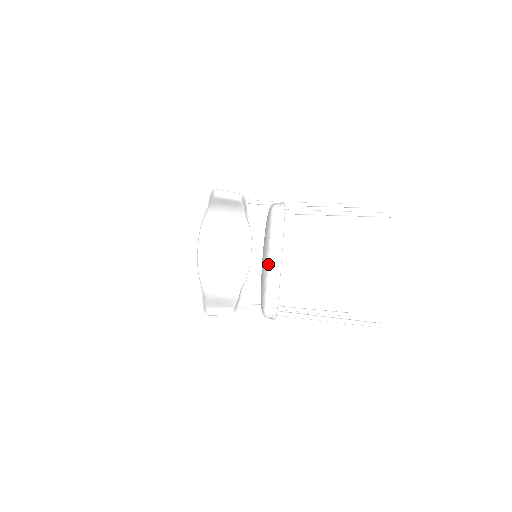
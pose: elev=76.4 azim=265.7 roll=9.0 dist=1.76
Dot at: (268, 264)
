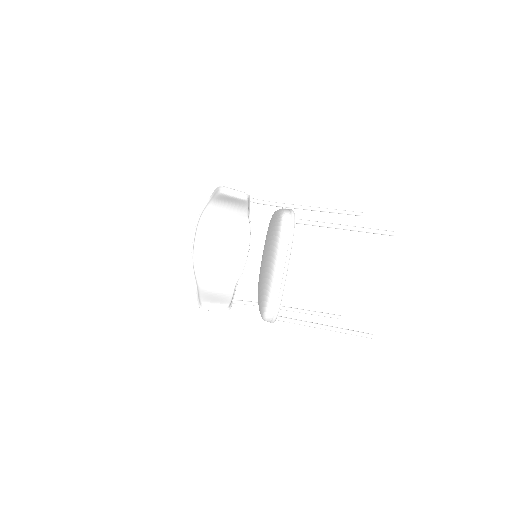
Dot at: (274, 271)
